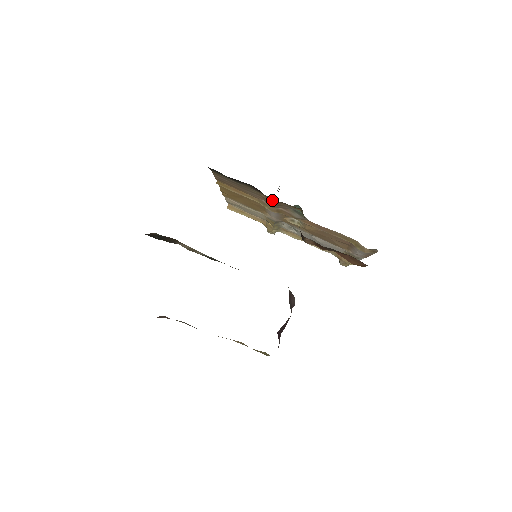
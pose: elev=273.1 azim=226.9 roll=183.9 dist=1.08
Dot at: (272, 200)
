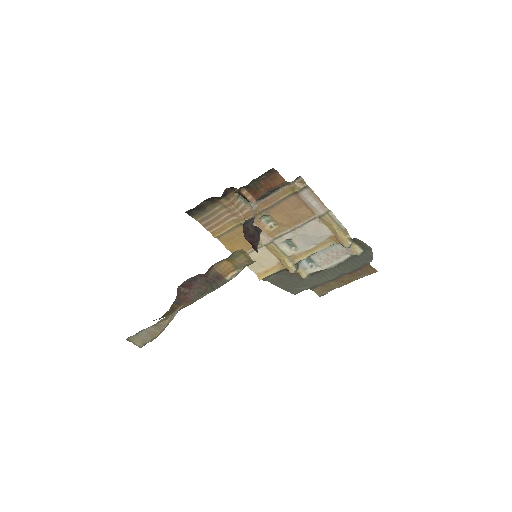
Dot at: (226, 202)
